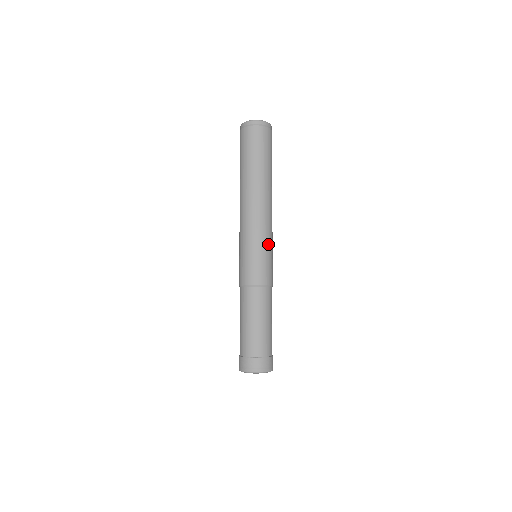
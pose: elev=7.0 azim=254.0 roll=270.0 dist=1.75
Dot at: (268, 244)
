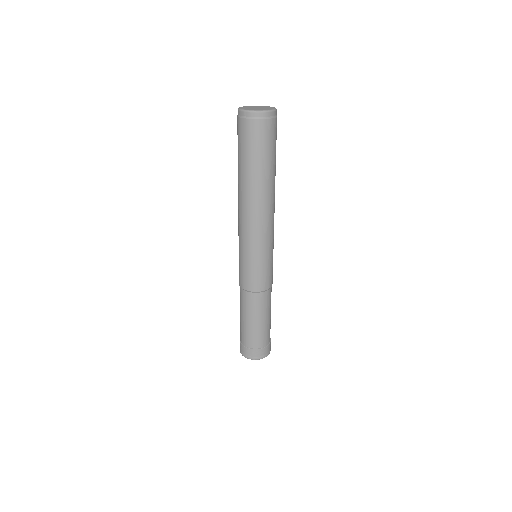
Dot at: (265, 252)
